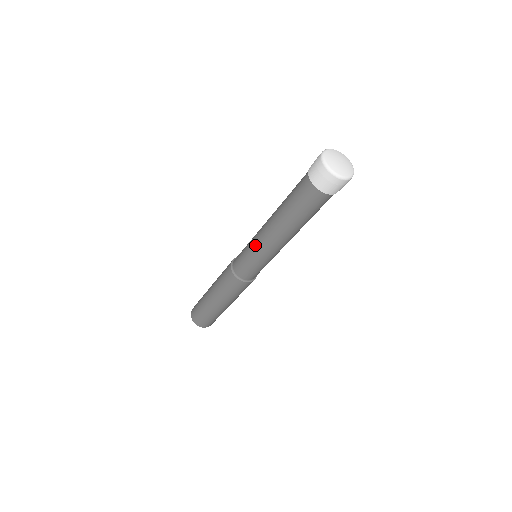
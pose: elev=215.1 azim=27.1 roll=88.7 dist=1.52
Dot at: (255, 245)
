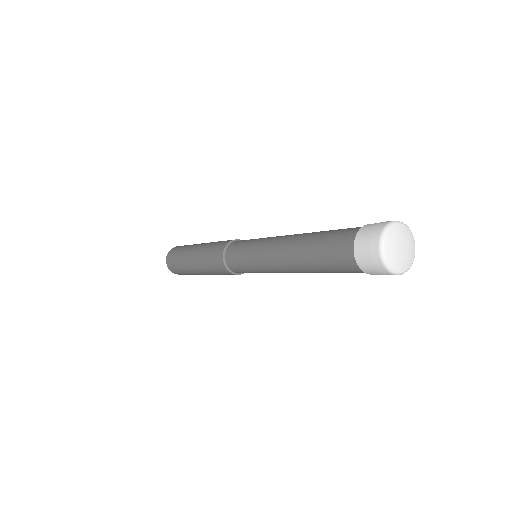
Dot at: (259, 262)
